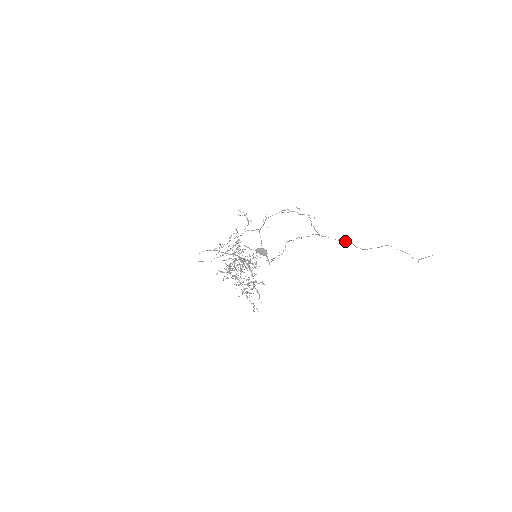
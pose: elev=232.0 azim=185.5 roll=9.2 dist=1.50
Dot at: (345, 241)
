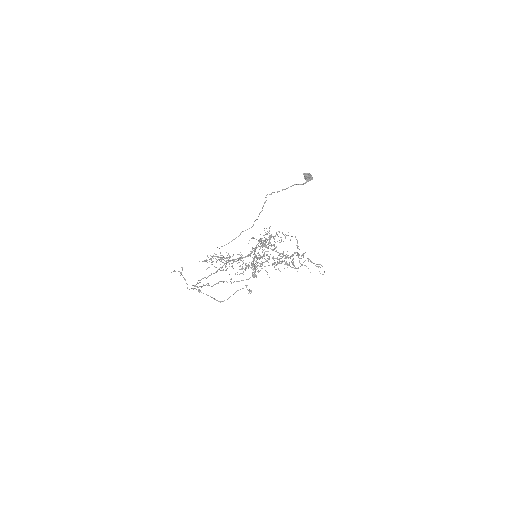
Dot at: occluded
